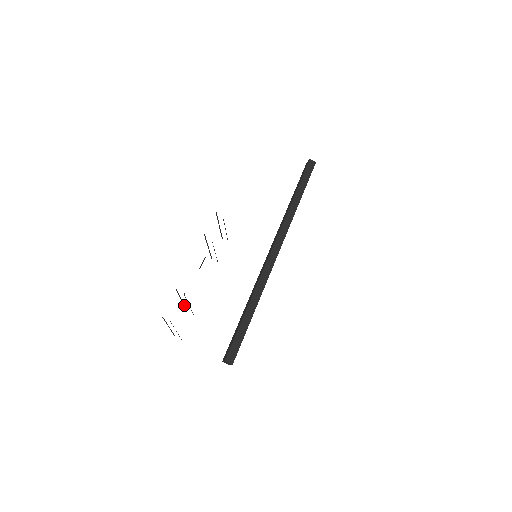
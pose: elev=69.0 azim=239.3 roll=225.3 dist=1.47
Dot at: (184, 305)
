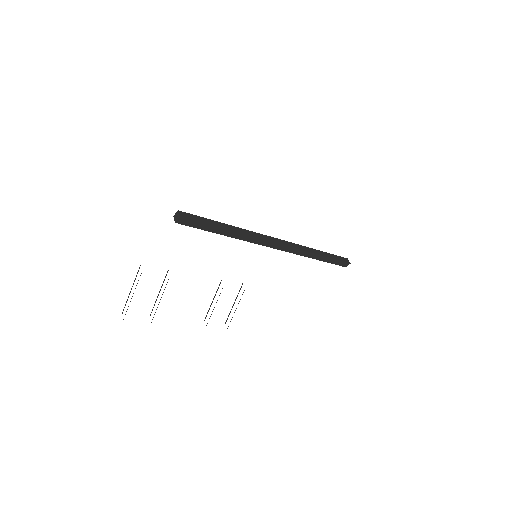
Dot at: occluded
